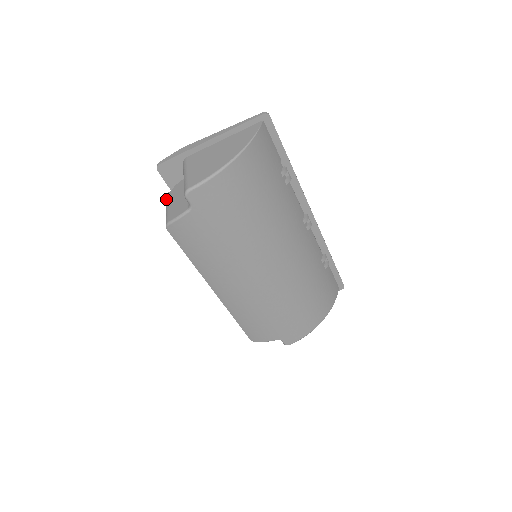
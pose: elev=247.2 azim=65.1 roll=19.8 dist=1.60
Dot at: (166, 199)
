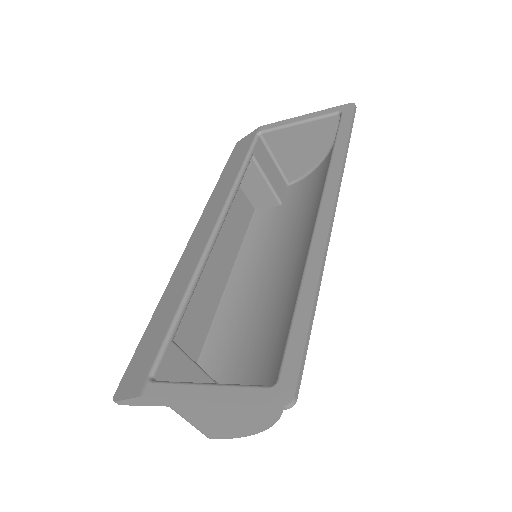
Dot at: occluded
